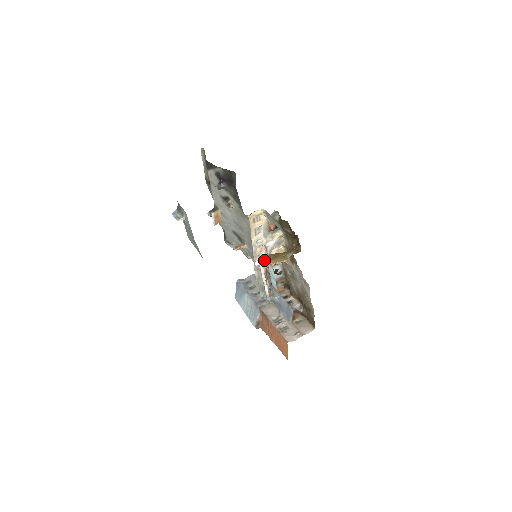
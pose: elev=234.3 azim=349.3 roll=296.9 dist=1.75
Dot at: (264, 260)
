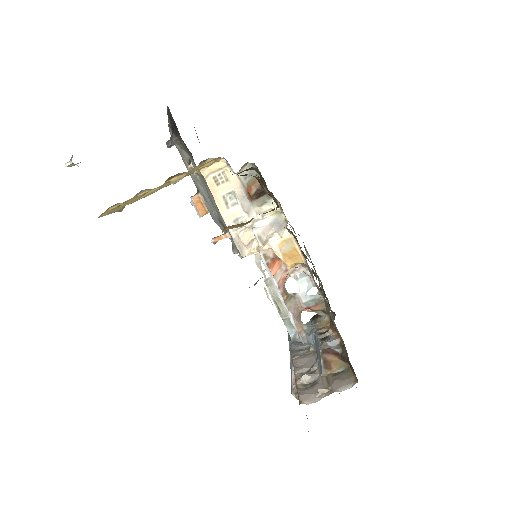
Dot at: (273, 264)
